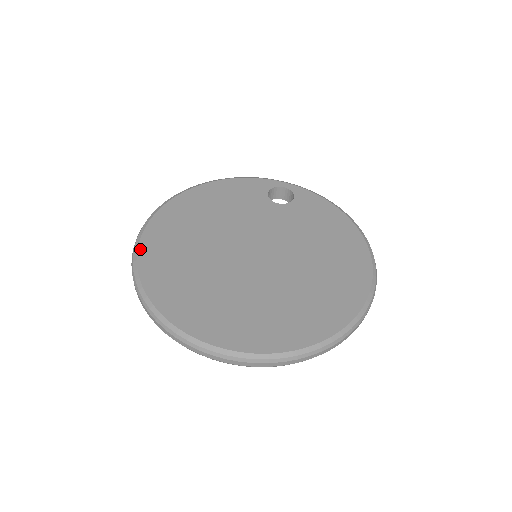
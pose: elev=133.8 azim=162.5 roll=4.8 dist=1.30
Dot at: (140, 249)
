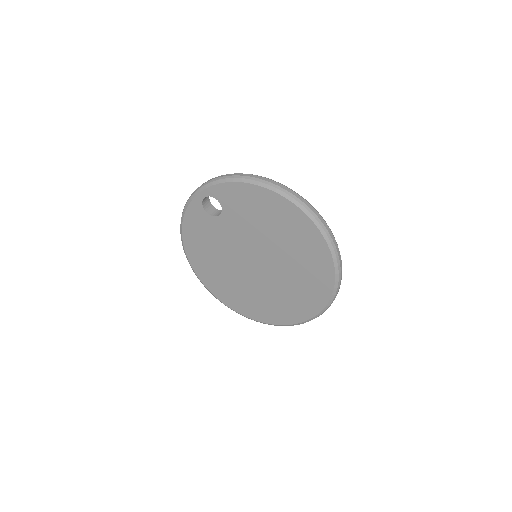
Dot at: (223, 303)
